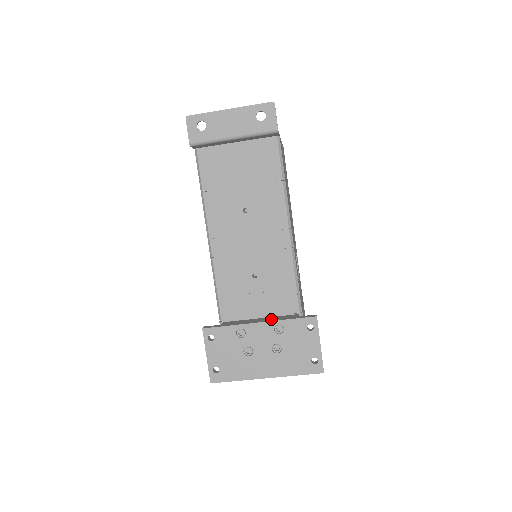
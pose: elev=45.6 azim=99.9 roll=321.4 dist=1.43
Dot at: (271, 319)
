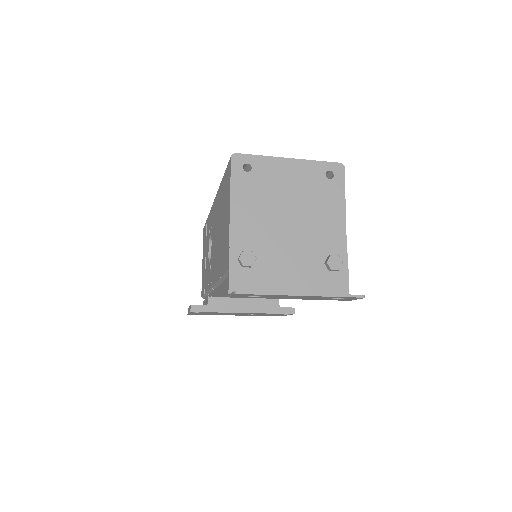
Dot at: (255, 307)
